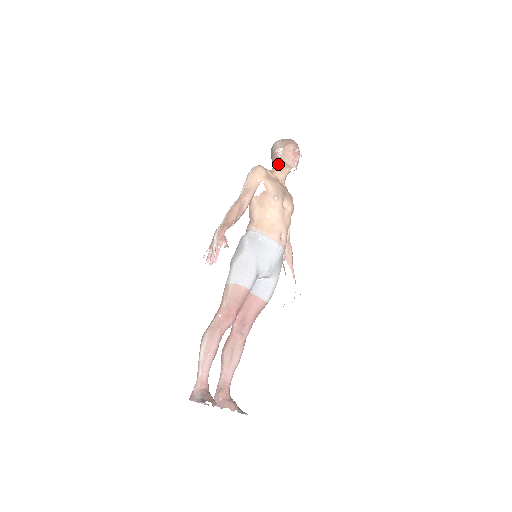
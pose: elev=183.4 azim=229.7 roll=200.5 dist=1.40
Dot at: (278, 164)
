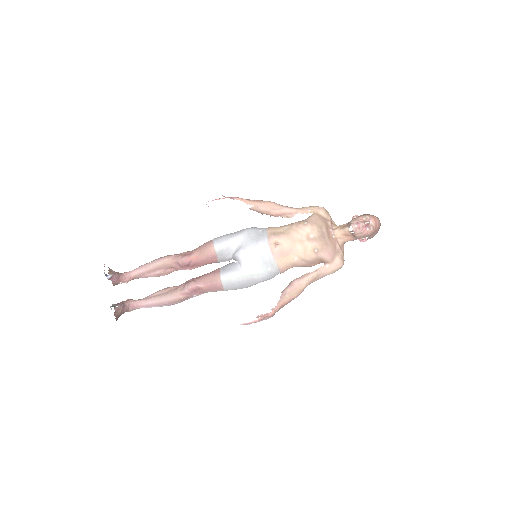
Dot at: (346, 223)
